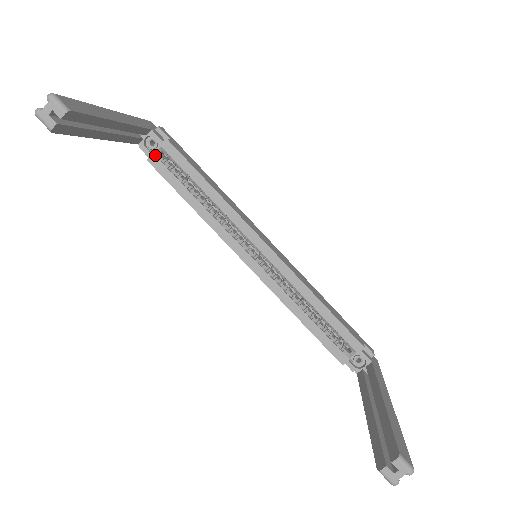
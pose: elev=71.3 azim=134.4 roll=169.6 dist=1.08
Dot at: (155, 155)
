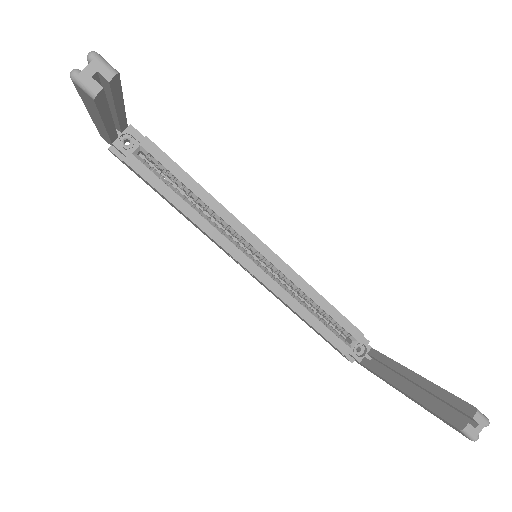
Dot at: (133, 155)
